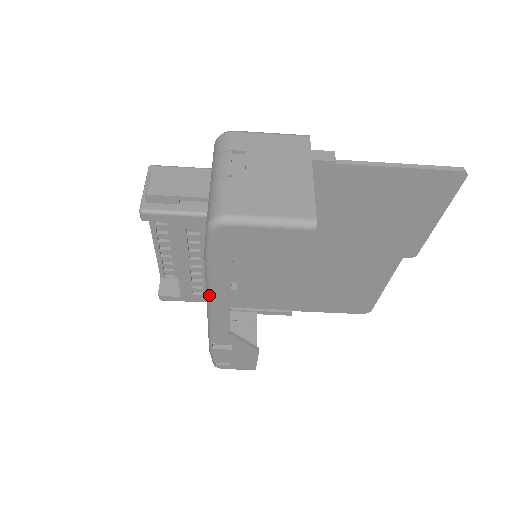
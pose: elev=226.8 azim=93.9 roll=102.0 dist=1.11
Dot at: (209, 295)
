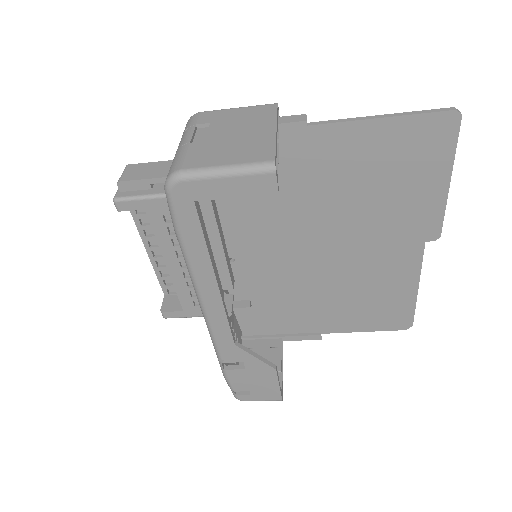
Dot at: (195, 287)
